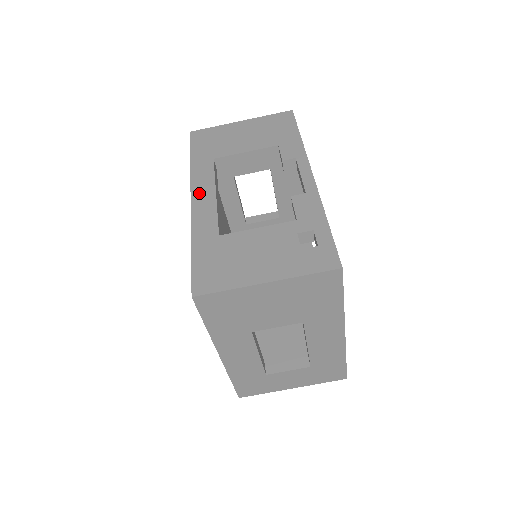
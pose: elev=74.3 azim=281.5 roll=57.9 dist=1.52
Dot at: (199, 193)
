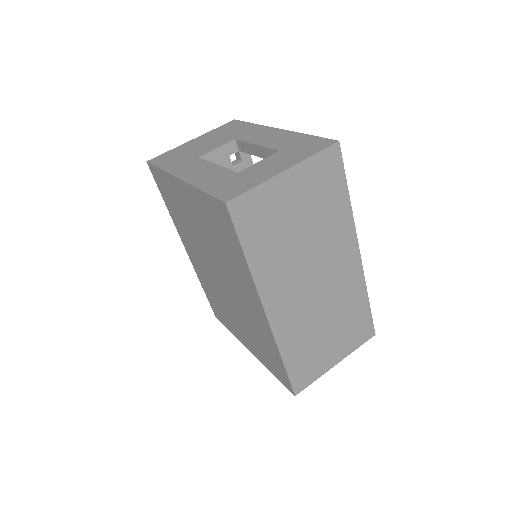
Dot at: occluded
